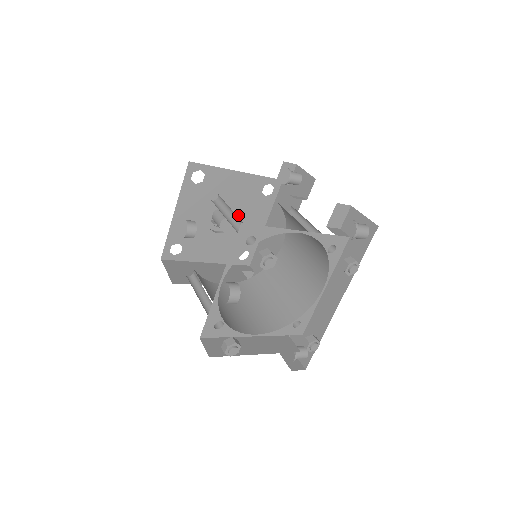
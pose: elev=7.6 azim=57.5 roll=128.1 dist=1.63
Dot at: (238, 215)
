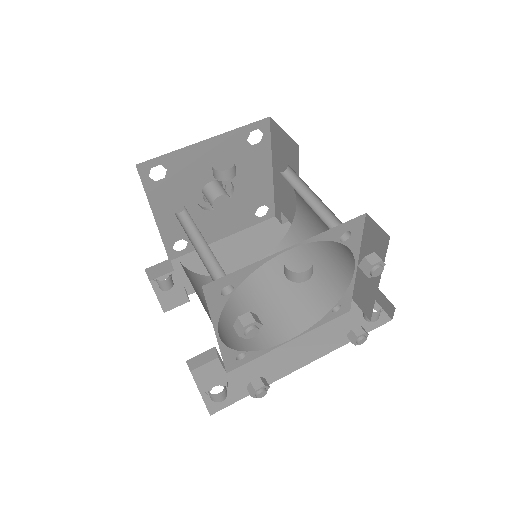
Dot at: occluded
